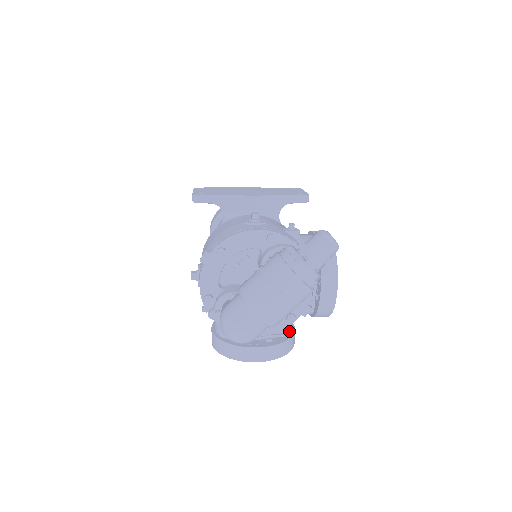
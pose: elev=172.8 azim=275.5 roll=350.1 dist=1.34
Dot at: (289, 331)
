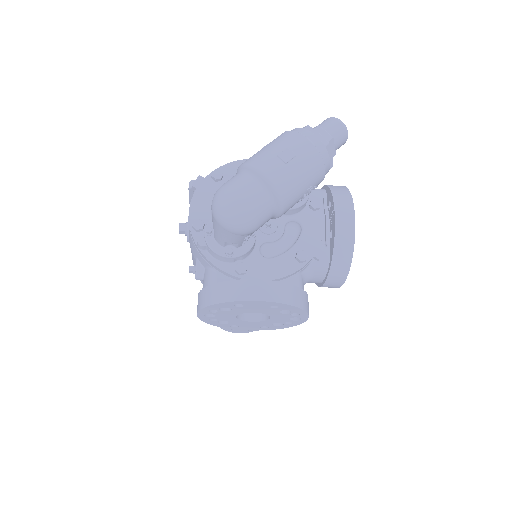
Dot at: (300, 287)
